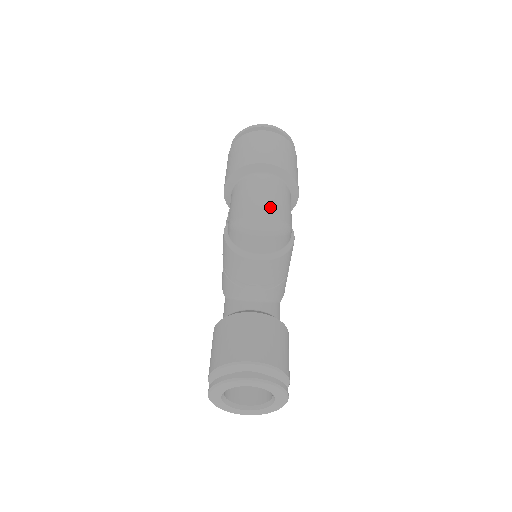
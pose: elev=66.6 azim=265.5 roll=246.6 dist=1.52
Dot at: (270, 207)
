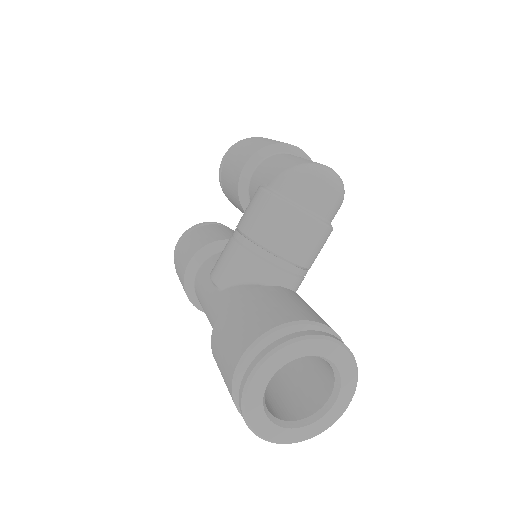
Dot at: occluded
